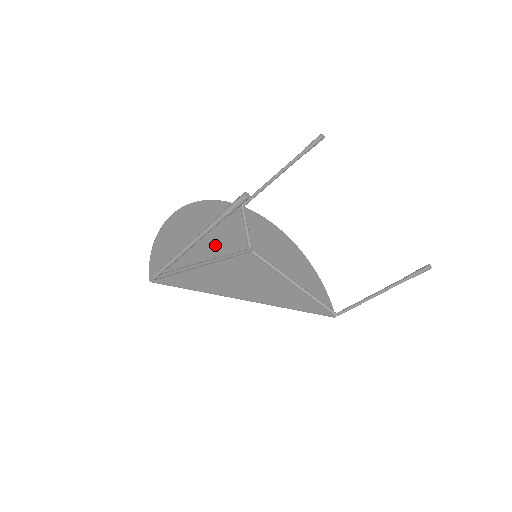
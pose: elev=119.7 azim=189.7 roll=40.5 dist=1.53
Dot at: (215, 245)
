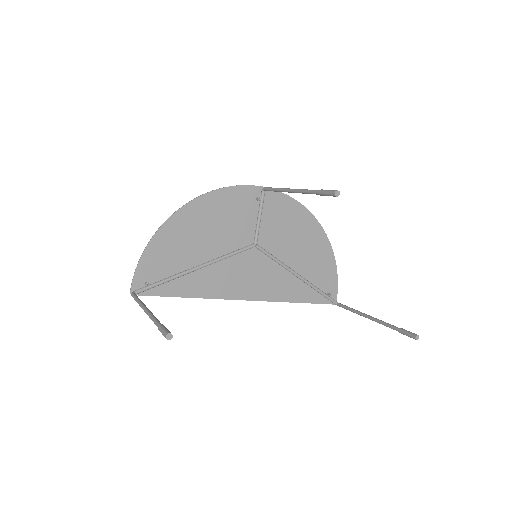
Dot at: (213, 244)
